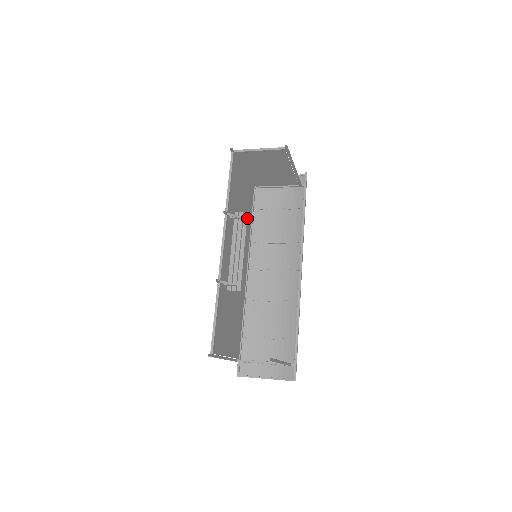
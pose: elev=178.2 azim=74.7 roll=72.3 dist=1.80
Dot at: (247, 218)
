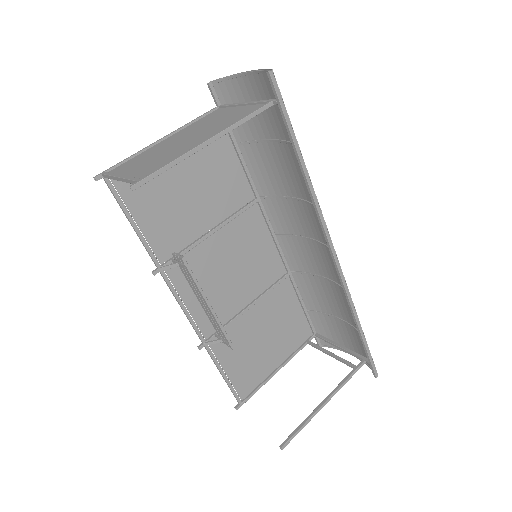
Dot at: (187, 265)
